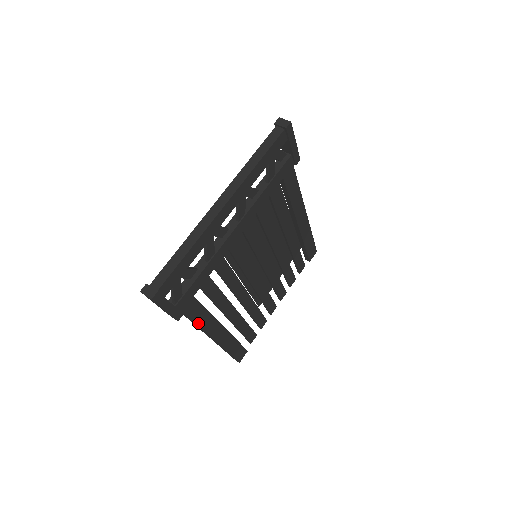
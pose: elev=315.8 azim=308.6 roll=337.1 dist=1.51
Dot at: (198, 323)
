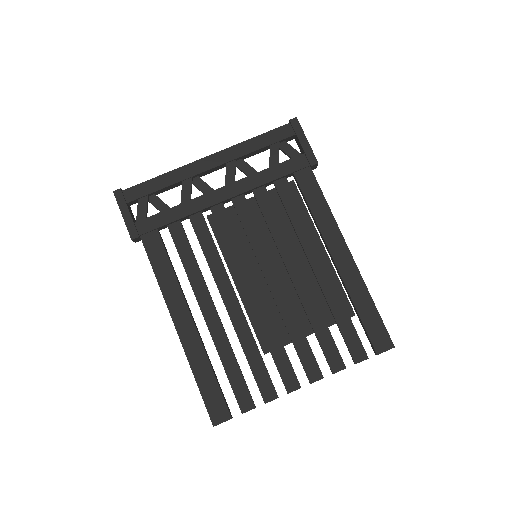
Dot at: (157, 273)
